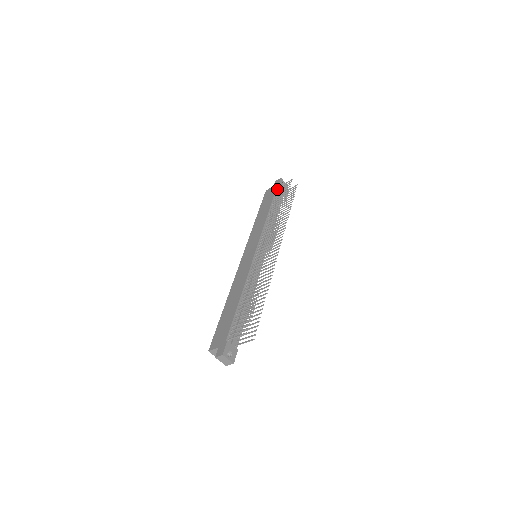
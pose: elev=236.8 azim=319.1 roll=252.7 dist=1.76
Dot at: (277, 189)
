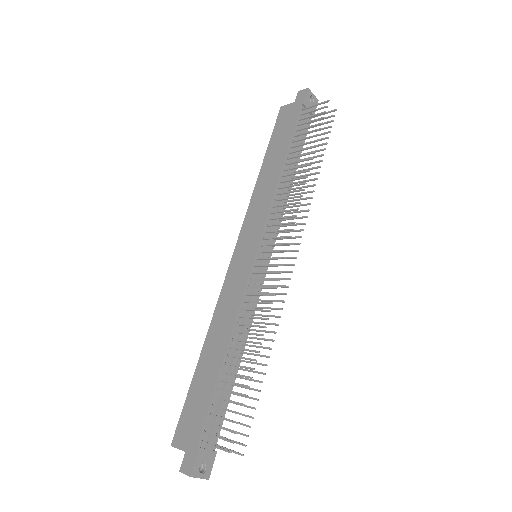
Dot at: (300, 113)
